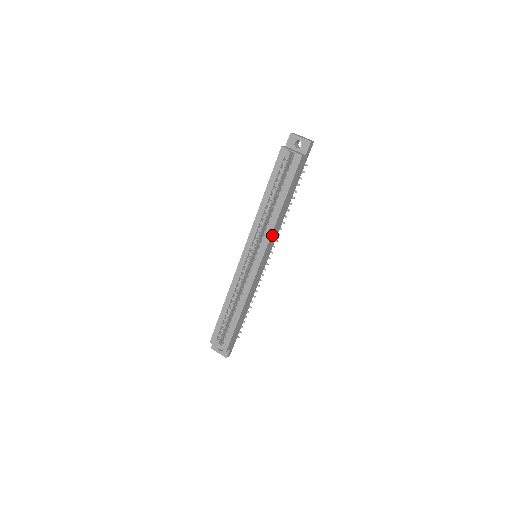
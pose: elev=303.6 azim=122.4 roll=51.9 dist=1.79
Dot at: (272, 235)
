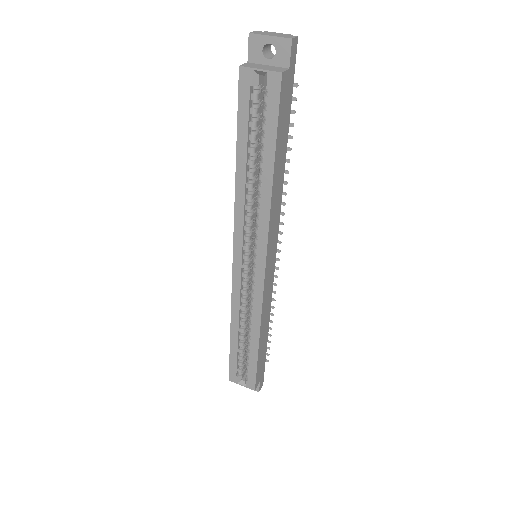
Dot at: (270, 223)
